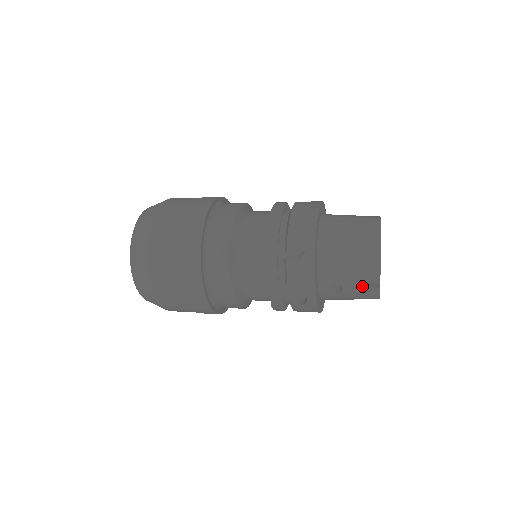
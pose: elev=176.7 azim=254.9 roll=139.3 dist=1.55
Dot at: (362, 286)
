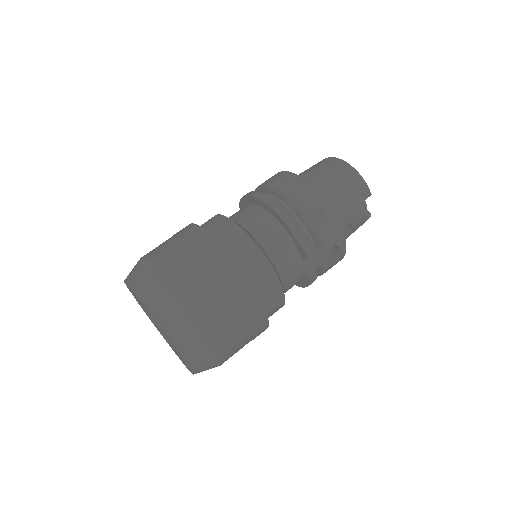
Dot at: (364, 213)
